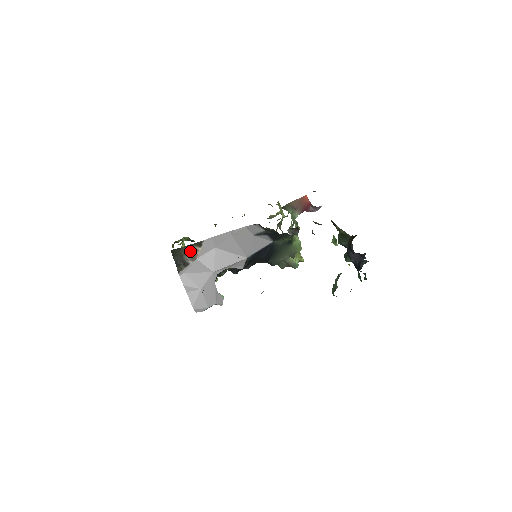
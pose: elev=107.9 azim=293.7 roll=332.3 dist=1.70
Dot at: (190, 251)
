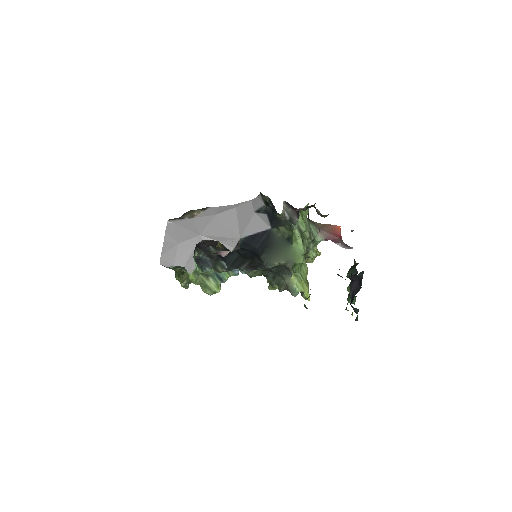
Dot at: (193, 213)
